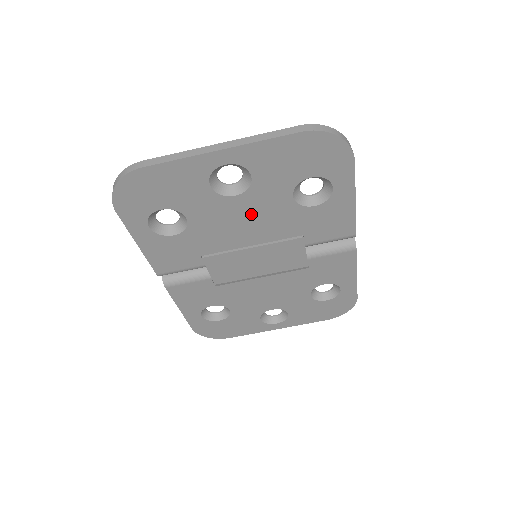
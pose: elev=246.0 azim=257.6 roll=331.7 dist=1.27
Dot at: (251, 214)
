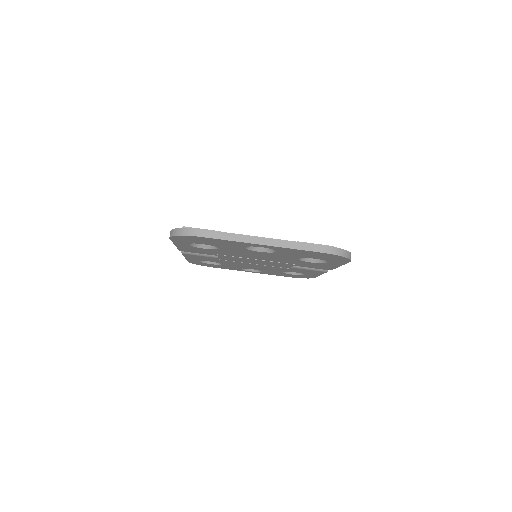
Dot at: (265, 255)
